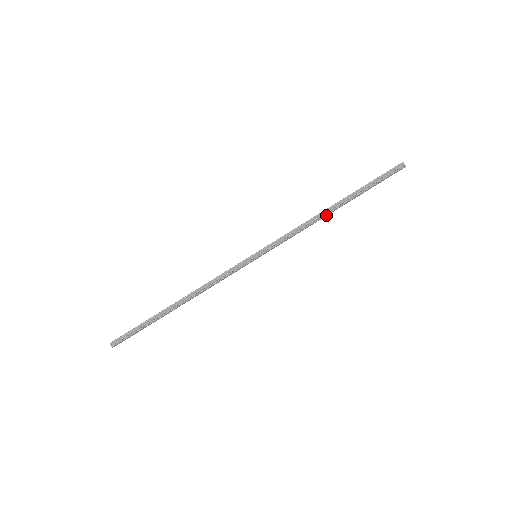
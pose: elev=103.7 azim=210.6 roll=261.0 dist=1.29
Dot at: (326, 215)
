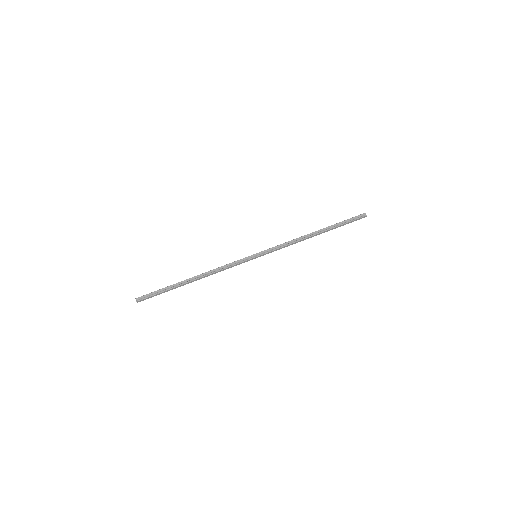
Dot at: (309, 237)
